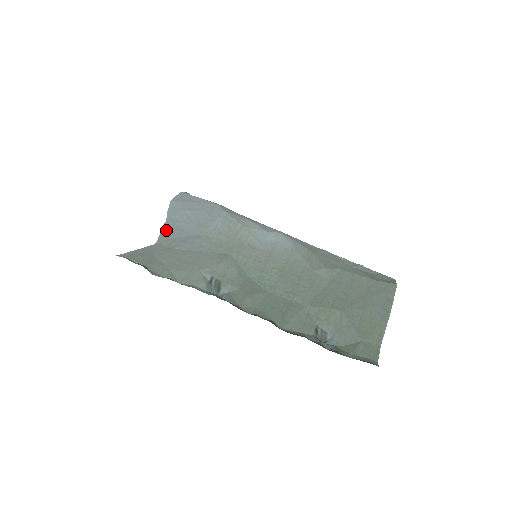
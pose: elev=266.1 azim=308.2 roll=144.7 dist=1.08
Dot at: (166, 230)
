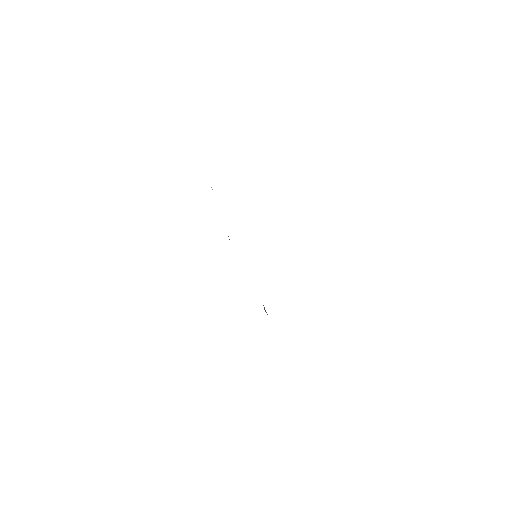
Dot at: occluded
